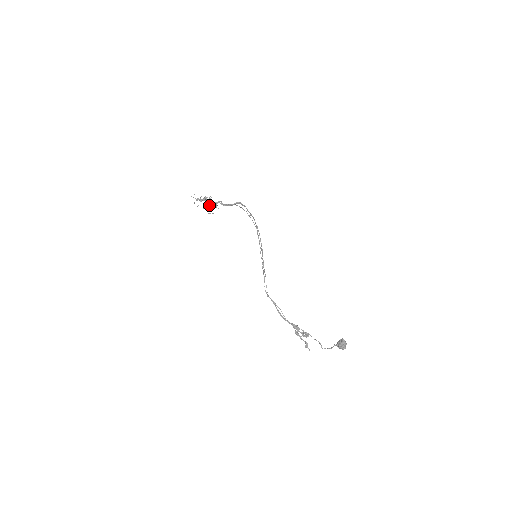
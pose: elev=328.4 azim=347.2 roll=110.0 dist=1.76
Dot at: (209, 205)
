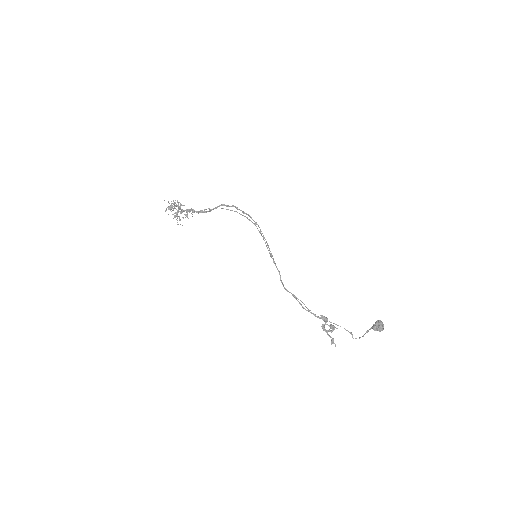
Dot at: occluded
